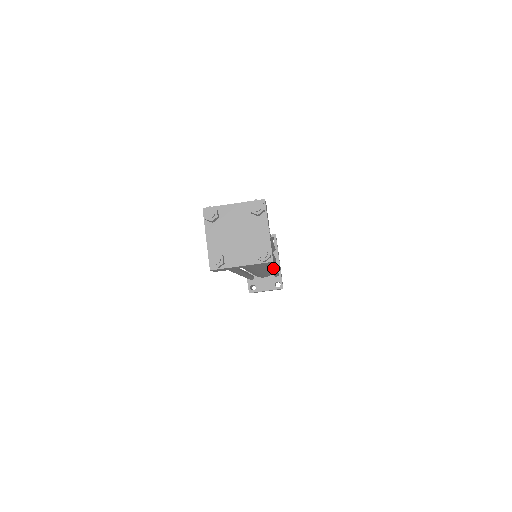
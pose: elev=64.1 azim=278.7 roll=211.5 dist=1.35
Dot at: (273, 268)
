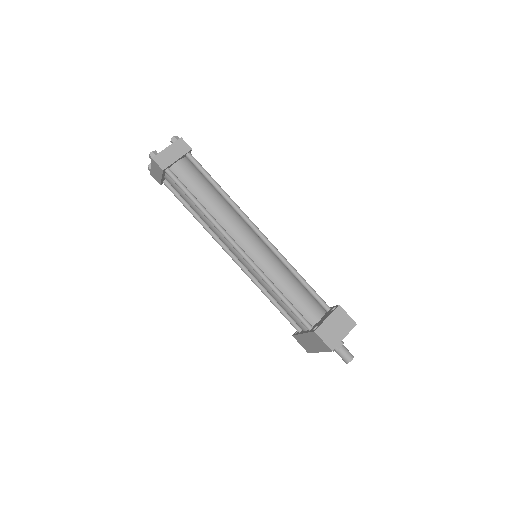
Dot at: (245, 215)
